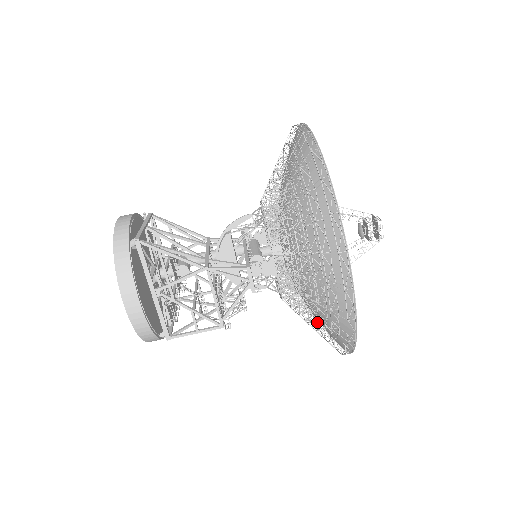
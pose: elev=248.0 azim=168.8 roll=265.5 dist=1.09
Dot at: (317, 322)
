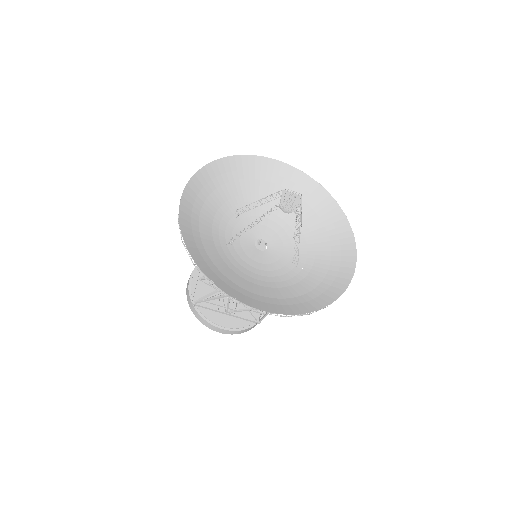
Dot at: (314, 280)
